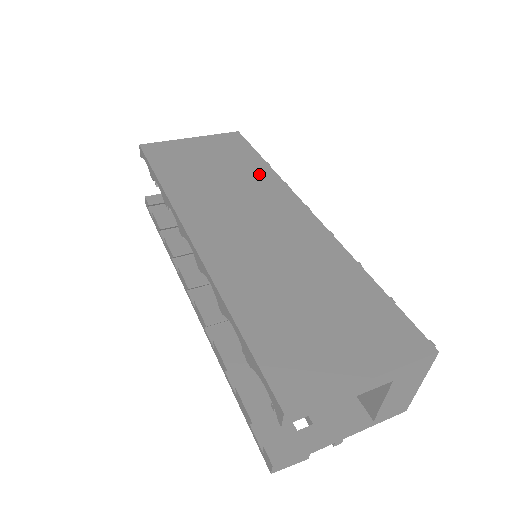
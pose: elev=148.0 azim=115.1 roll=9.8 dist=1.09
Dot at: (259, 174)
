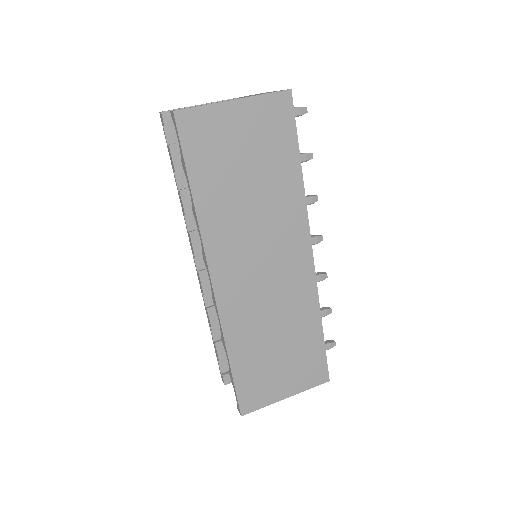
Dot at: (288, 191)
